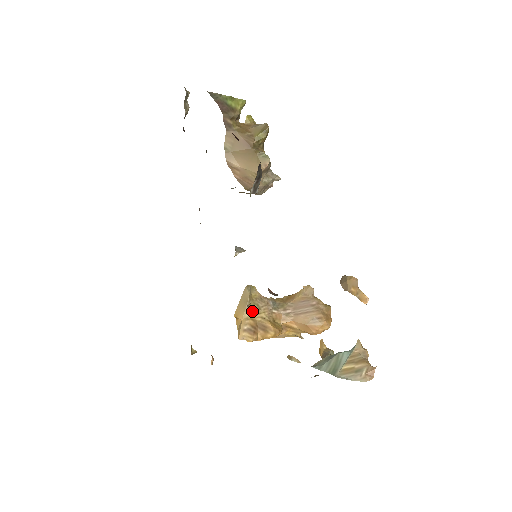
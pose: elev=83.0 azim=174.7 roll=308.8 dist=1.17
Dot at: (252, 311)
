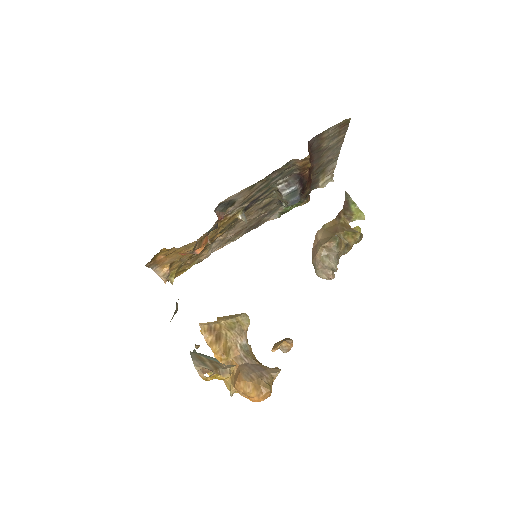
Dot at: (228, 324)
